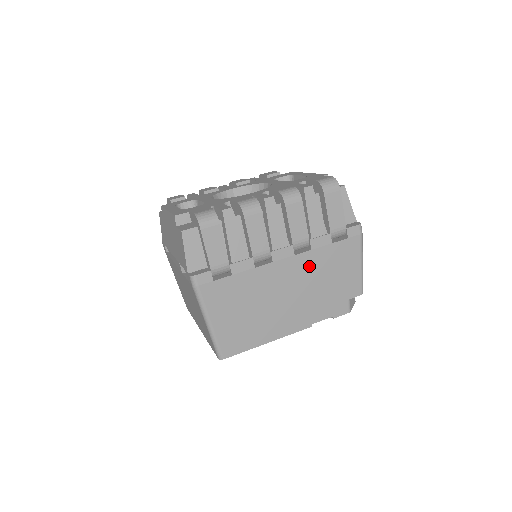
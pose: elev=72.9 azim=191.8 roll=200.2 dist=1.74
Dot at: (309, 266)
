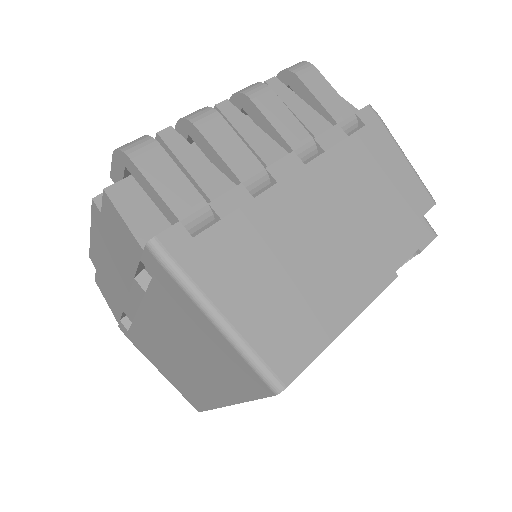
Dot at: (336, 177)
